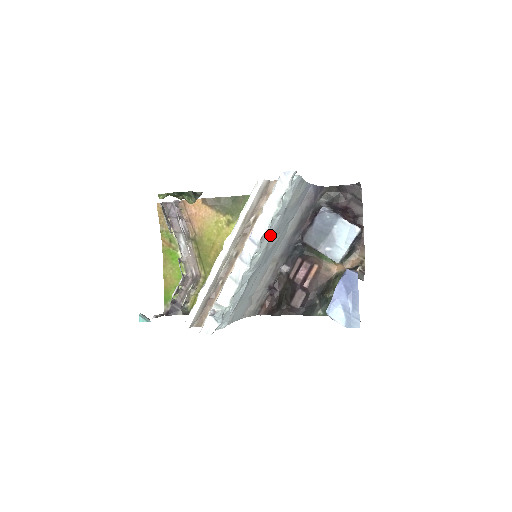
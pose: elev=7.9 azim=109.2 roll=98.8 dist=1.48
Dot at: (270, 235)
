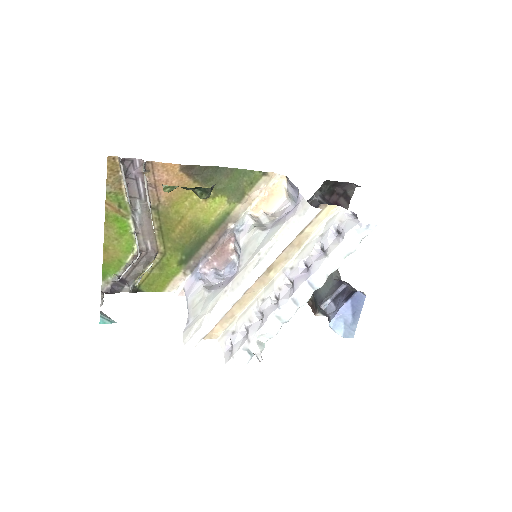
Dot at: occluded
